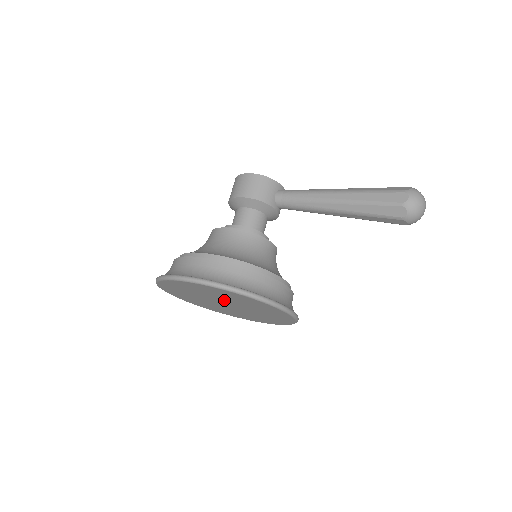
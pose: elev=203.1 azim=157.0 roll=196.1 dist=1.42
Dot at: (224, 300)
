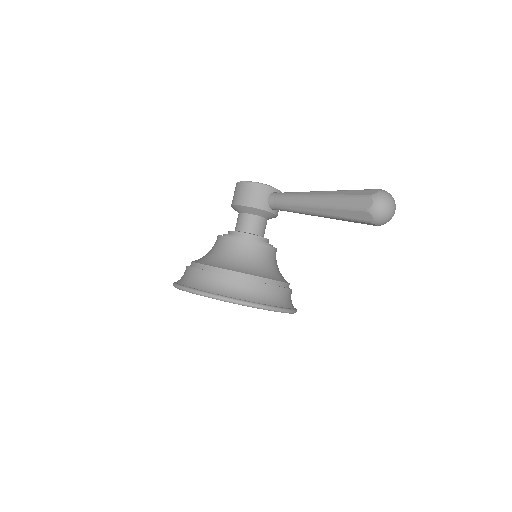
Dot at: occluded
